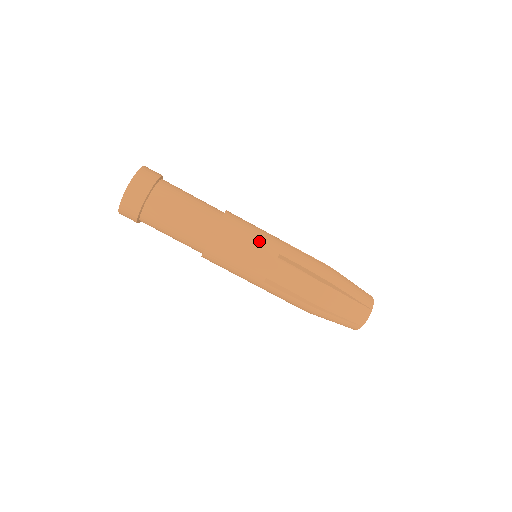
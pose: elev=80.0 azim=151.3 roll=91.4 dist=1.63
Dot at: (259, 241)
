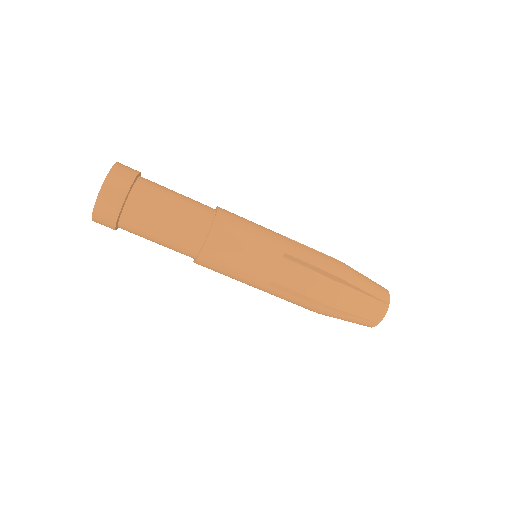
Dot at: (260, 240)
